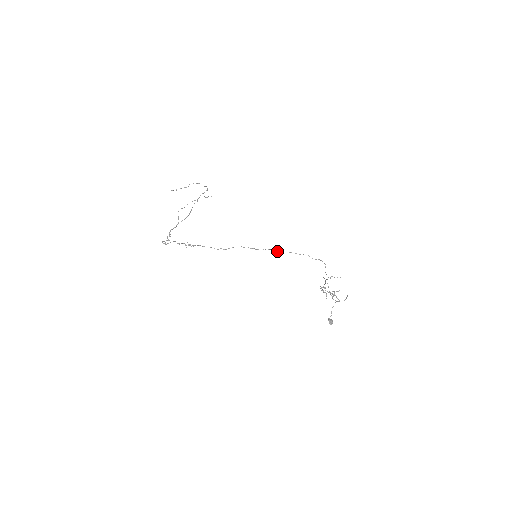
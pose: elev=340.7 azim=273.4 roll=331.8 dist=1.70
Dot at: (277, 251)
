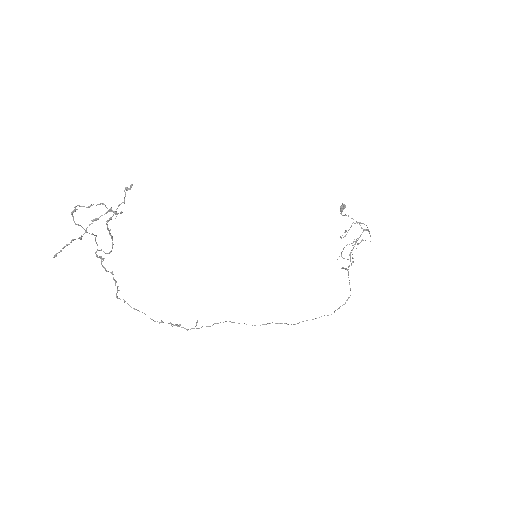
Dot at: occluded
